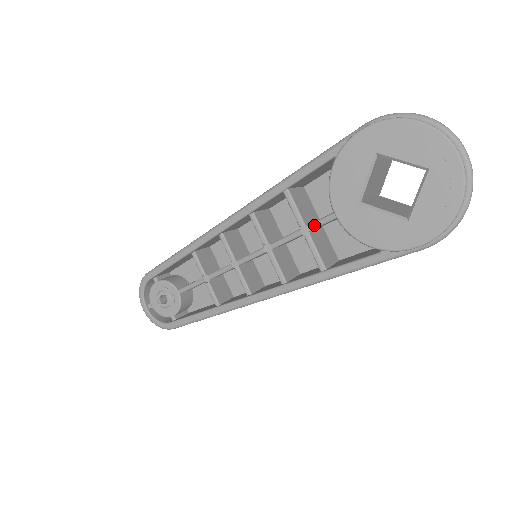
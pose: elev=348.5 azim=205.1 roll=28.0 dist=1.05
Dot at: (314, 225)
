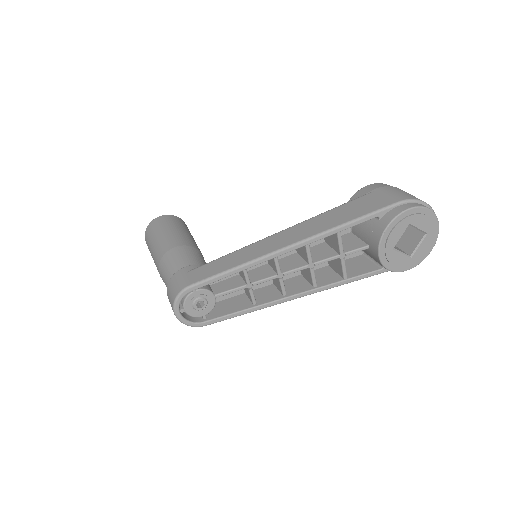
Dot at: (350, 253)
